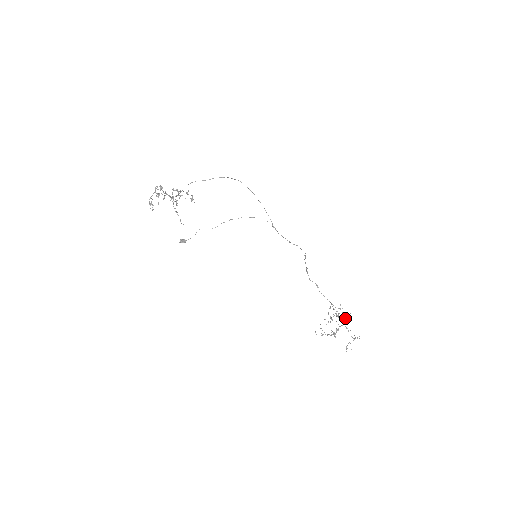
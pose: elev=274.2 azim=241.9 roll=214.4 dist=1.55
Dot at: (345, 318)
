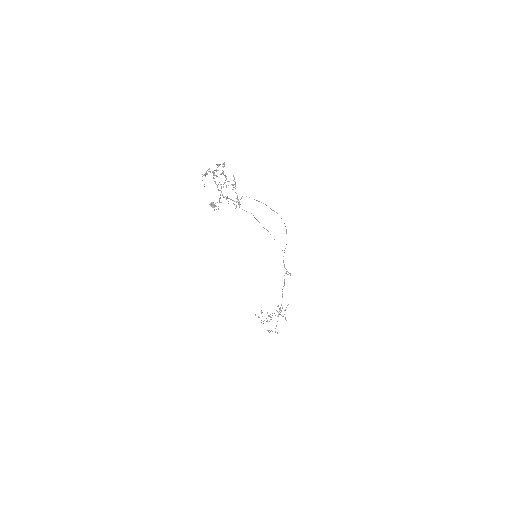
Dot at: (282, 316)
